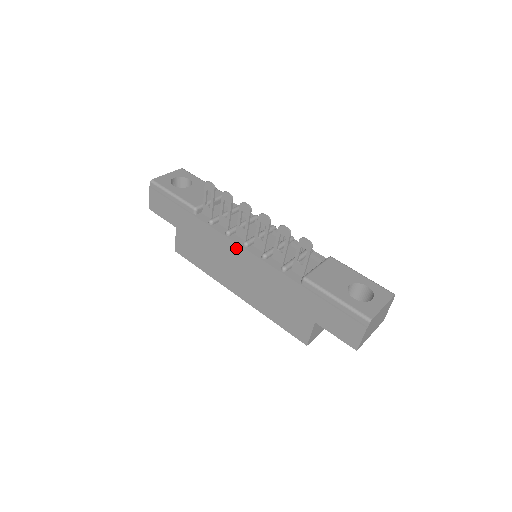
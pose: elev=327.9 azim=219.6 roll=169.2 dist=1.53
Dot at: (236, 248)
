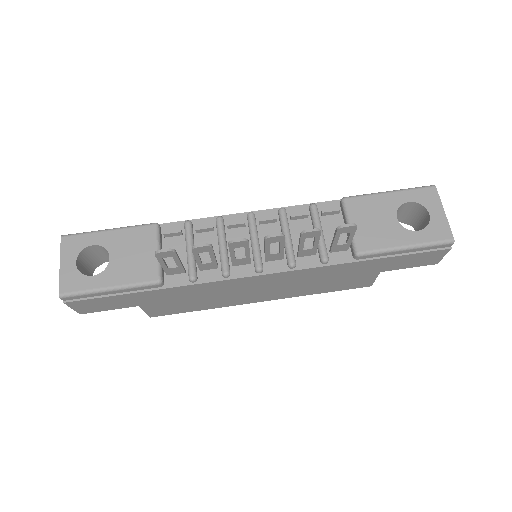
Dot at: (249, 280)
